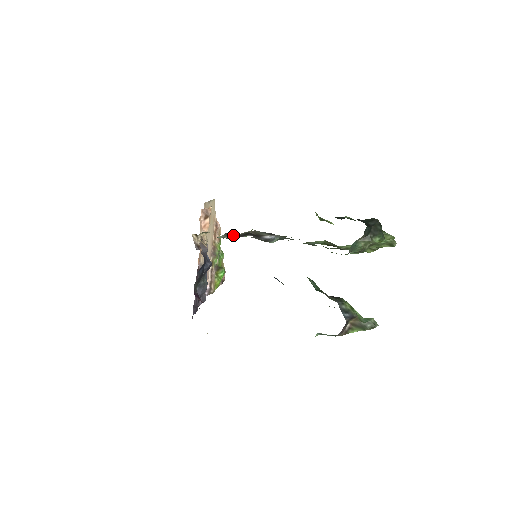
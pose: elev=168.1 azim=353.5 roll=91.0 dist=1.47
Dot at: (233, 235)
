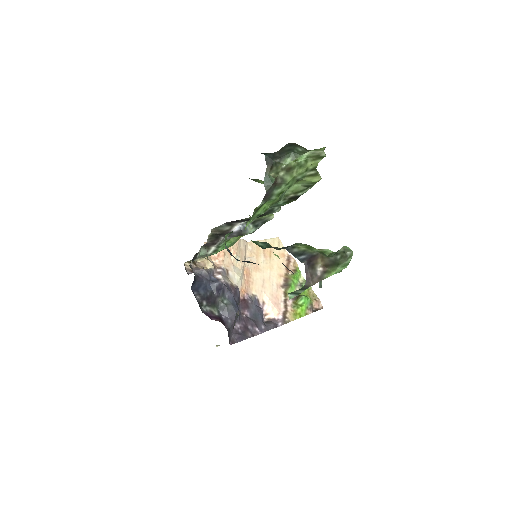
Dot at: (209, 245)
